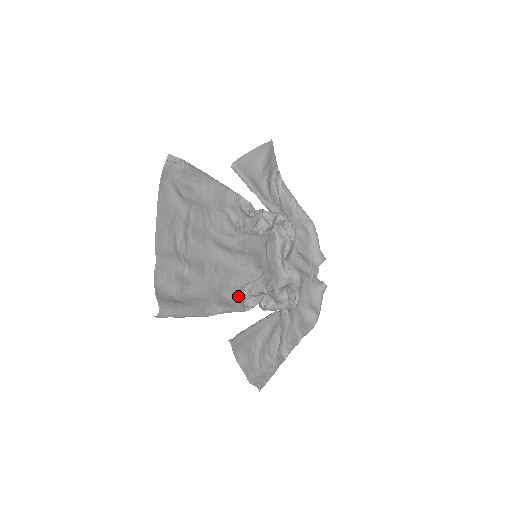
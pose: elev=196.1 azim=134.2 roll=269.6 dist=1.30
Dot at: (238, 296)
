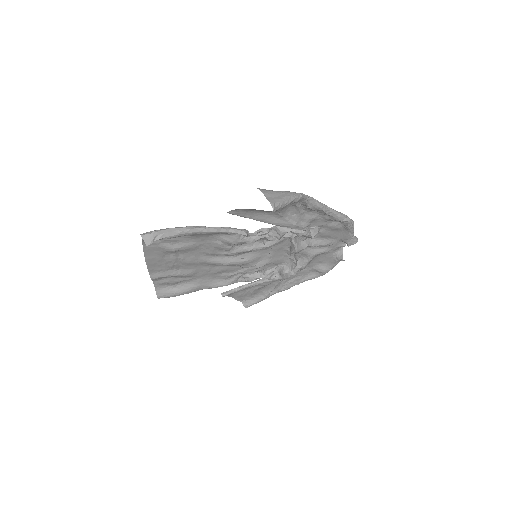
Dot at: (233, 276)
